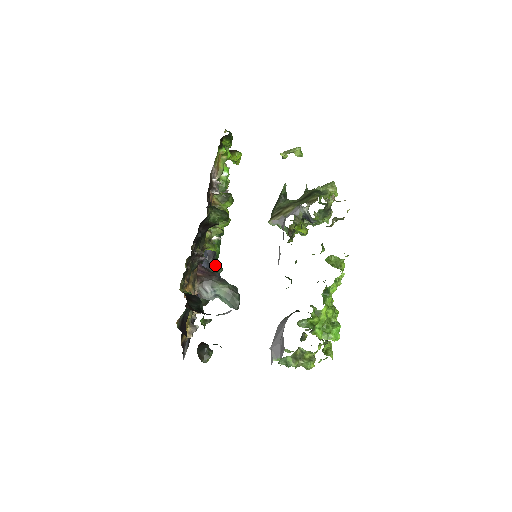
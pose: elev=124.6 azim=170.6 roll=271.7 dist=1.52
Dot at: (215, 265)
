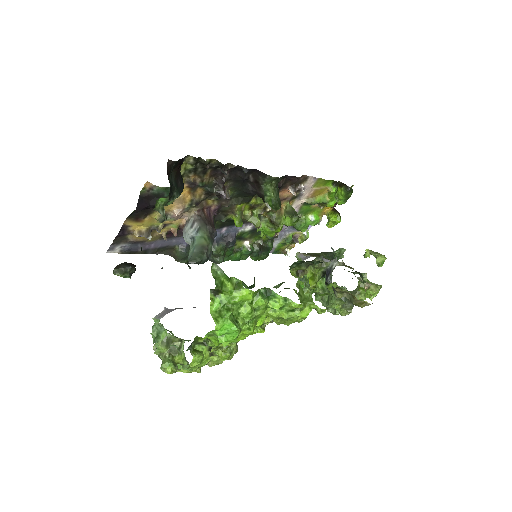
Dot at: (222, 248)
